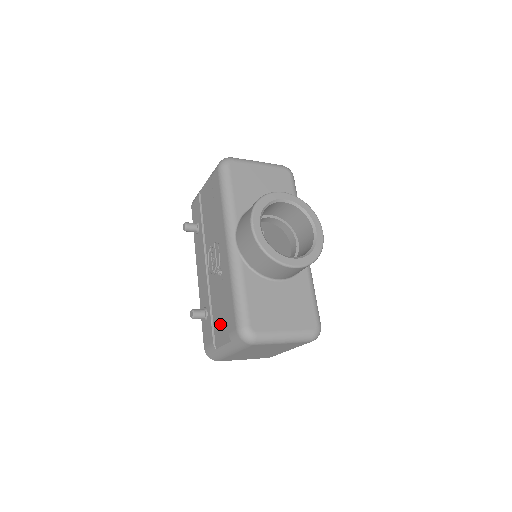
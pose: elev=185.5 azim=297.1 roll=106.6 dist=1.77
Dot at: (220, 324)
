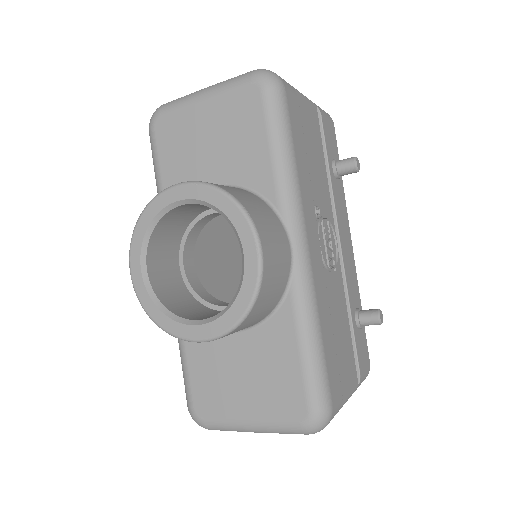
Dot at: occluded
